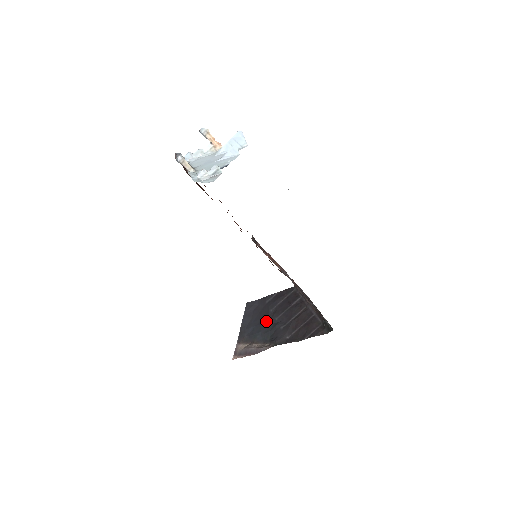
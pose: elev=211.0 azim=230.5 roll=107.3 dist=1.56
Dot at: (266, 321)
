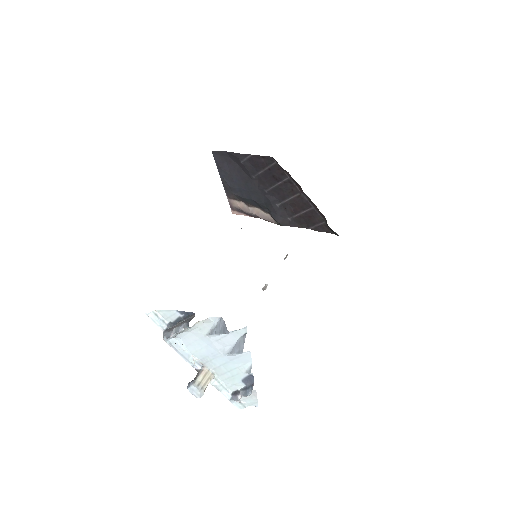
Dot at: (254, 190)
